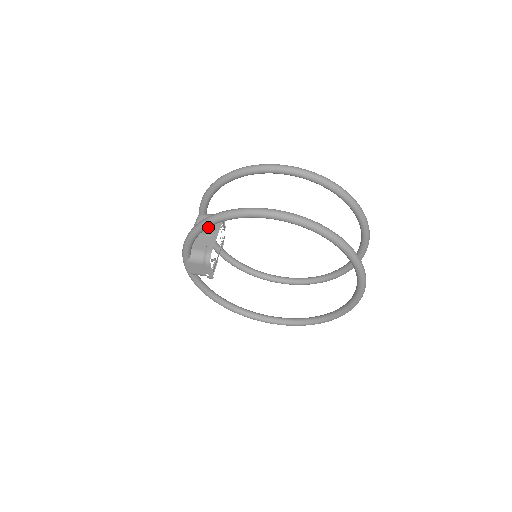
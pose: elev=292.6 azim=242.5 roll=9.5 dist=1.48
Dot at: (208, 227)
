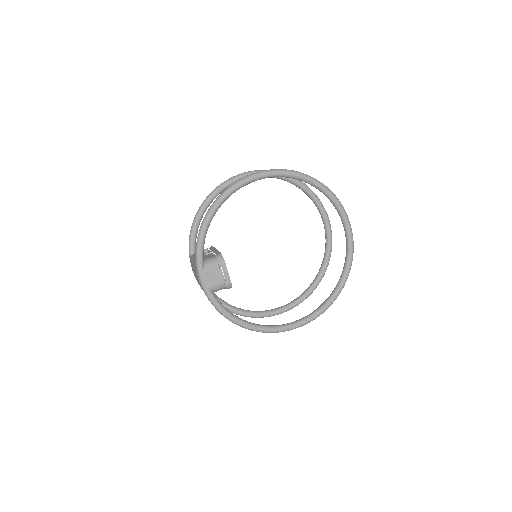
Dot at: (215, 213)
